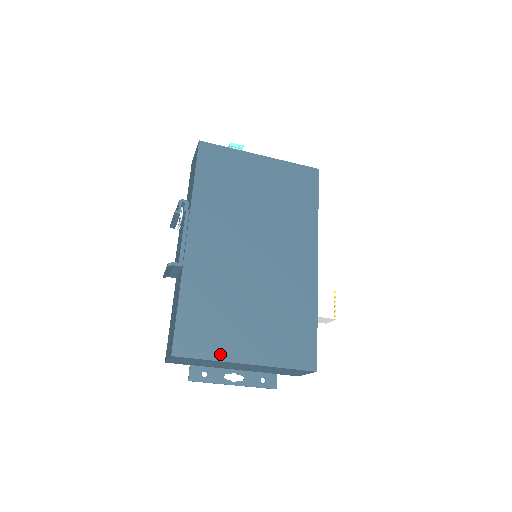
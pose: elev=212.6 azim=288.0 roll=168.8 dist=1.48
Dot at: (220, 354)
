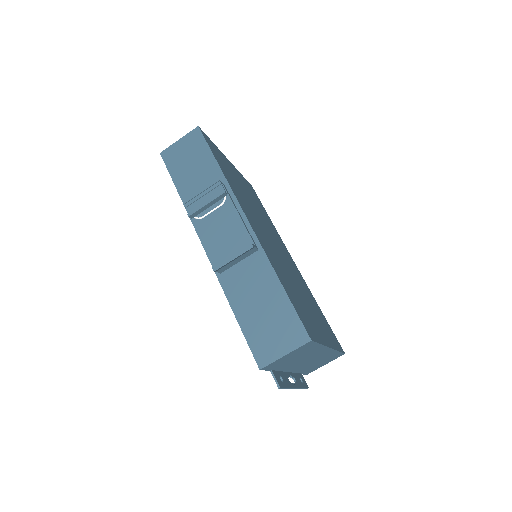
Dot at: (321, 339)
